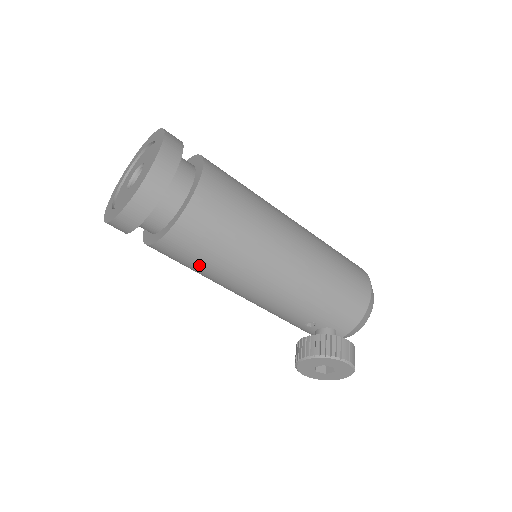
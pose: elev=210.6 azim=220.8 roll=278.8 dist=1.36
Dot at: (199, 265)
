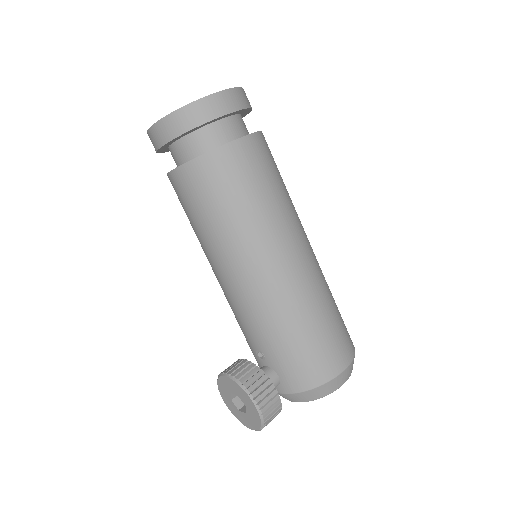
Dot at: (193, 218)
